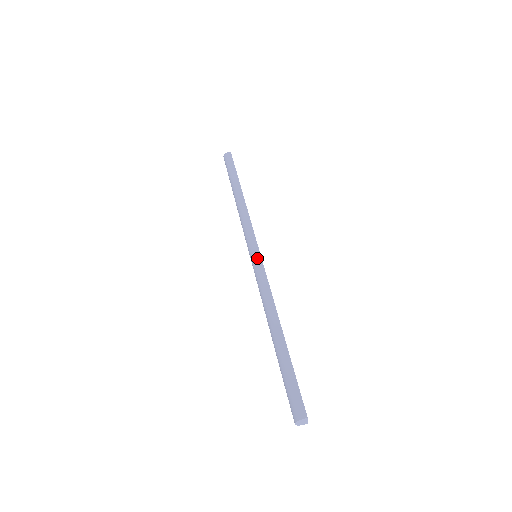
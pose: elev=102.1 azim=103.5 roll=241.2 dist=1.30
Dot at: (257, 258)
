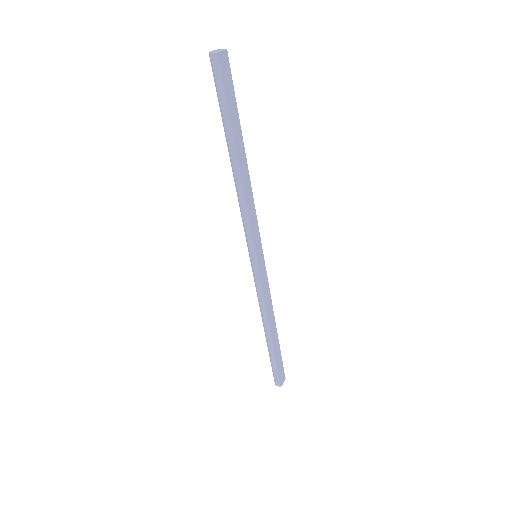
Dot at: occluded
